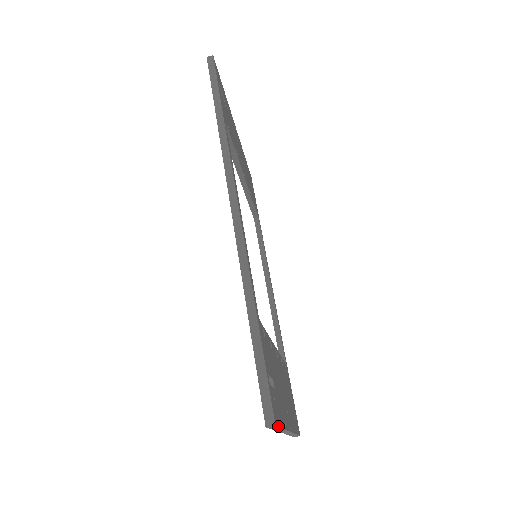
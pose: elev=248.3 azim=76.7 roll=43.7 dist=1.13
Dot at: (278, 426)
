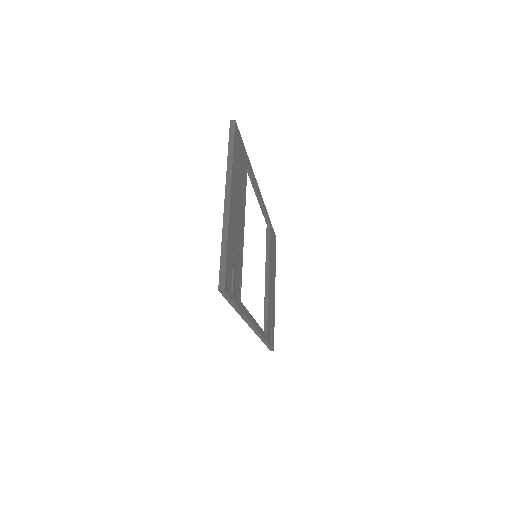
Dot at: occluded
